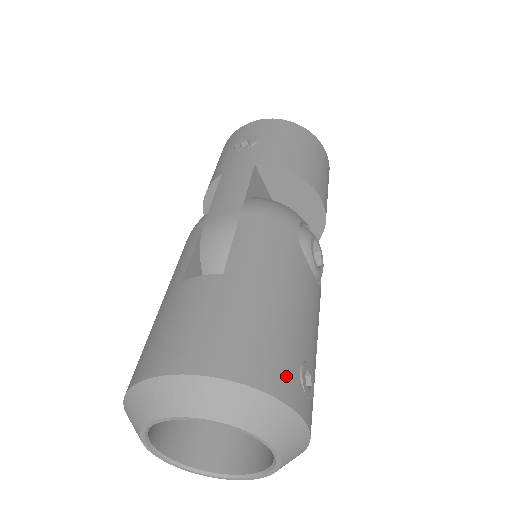
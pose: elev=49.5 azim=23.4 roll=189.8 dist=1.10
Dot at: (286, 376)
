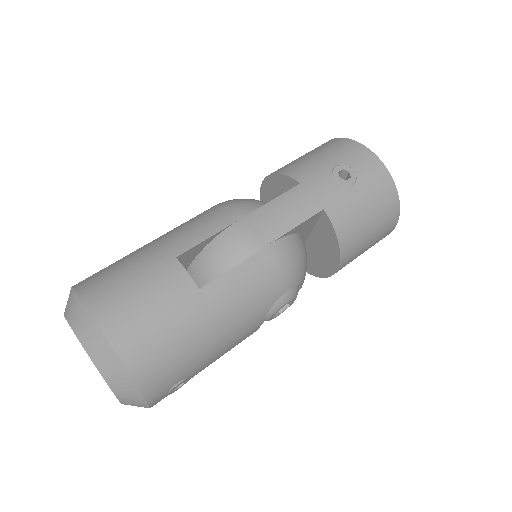
Dot at: (163, 385)
